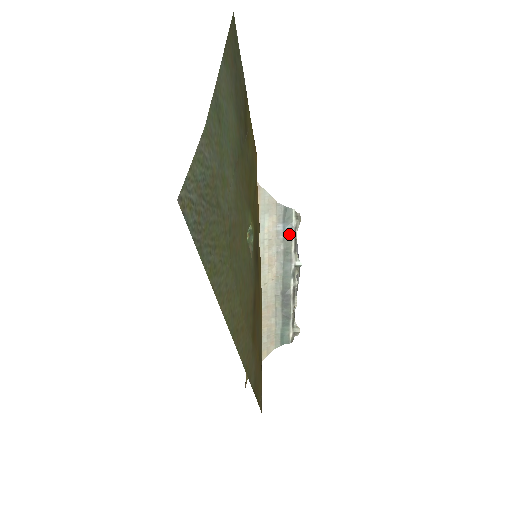
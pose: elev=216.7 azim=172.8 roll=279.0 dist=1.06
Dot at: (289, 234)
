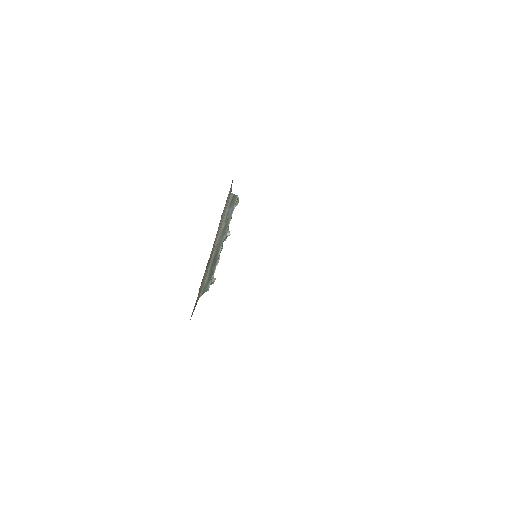
Dot at: (230, 214)
